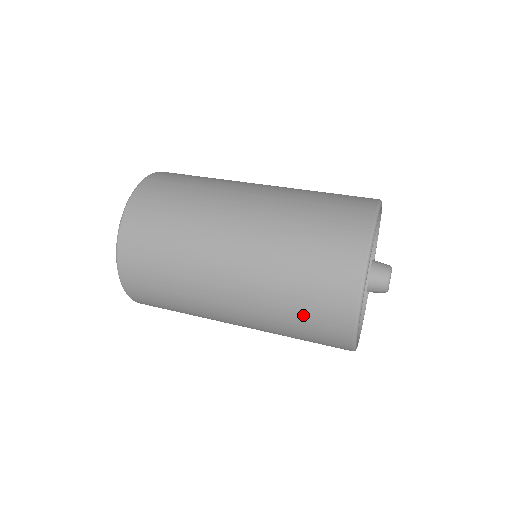
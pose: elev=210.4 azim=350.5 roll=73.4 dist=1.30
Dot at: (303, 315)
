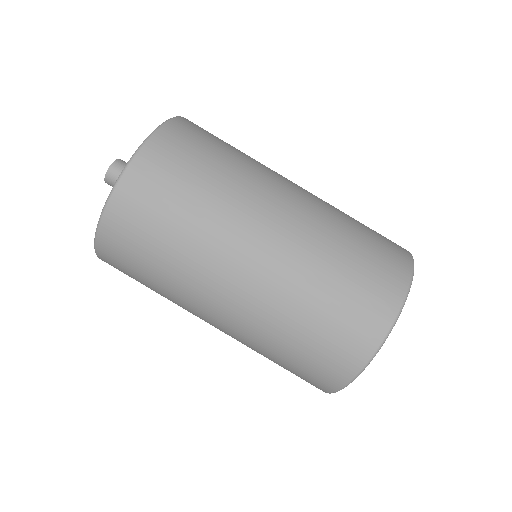
Dot at: (291, 362)
